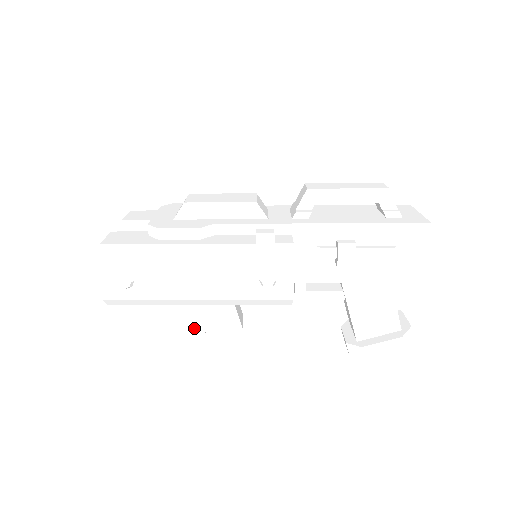
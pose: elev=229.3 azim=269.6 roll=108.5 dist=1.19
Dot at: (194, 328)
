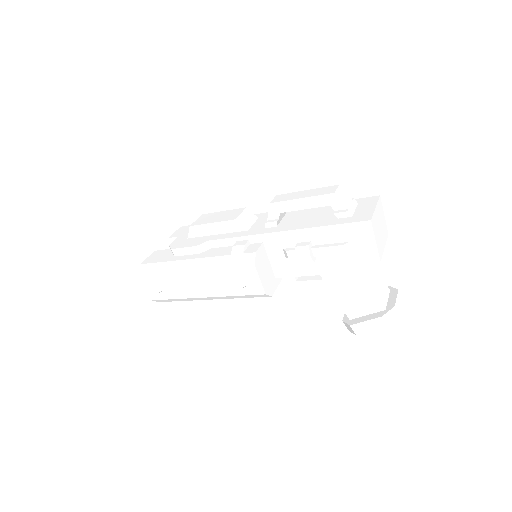
Dot at: (228, 312)
